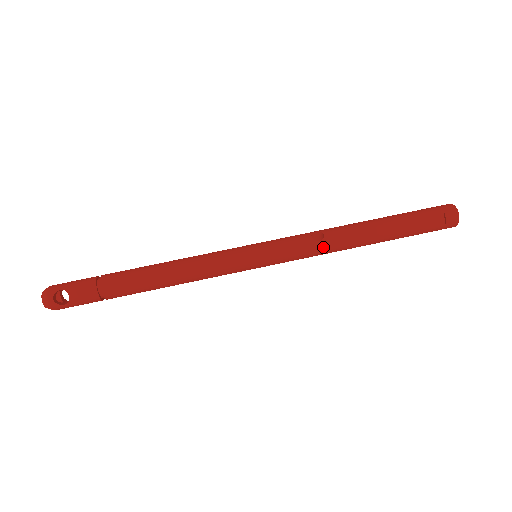
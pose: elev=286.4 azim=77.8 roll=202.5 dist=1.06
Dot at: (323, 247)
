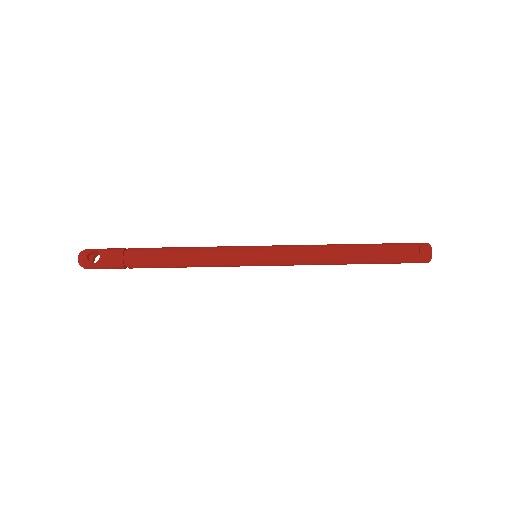
Dot at: (312, 255)
